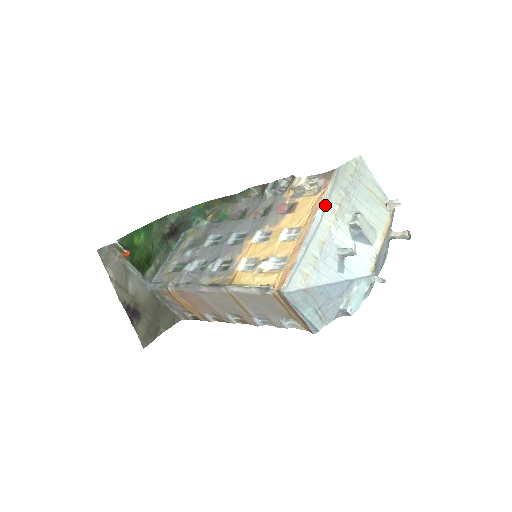
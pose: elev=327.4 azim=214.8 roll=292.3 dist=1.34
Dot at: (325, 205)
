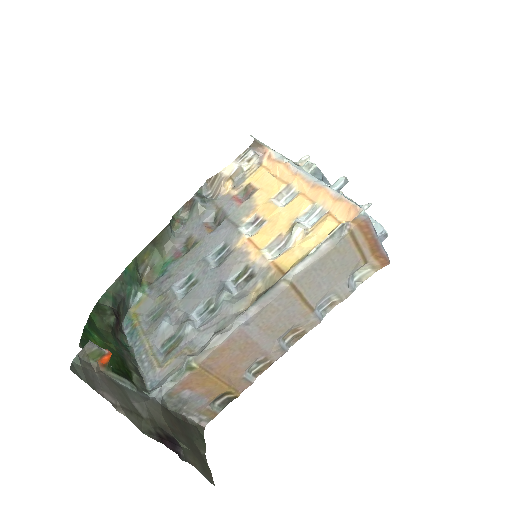
Dot at: (286, 159)
